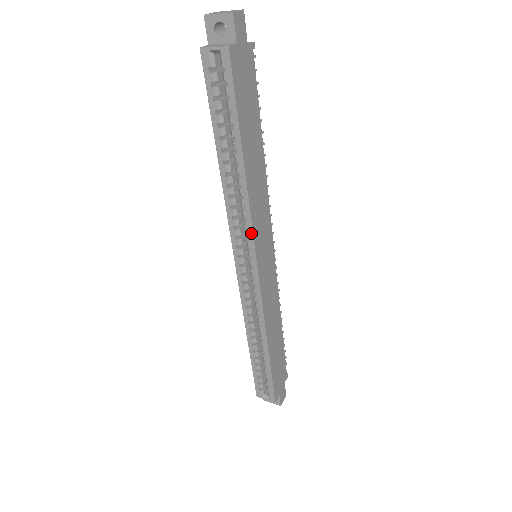
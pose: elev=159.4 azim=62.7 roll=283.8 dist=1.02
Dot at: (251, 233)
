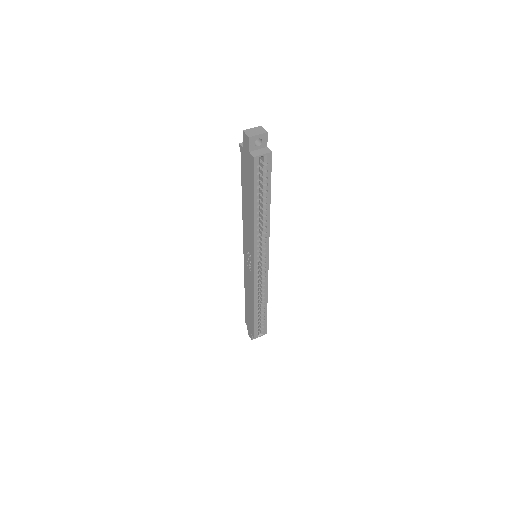
Dot at: (268, 244)
